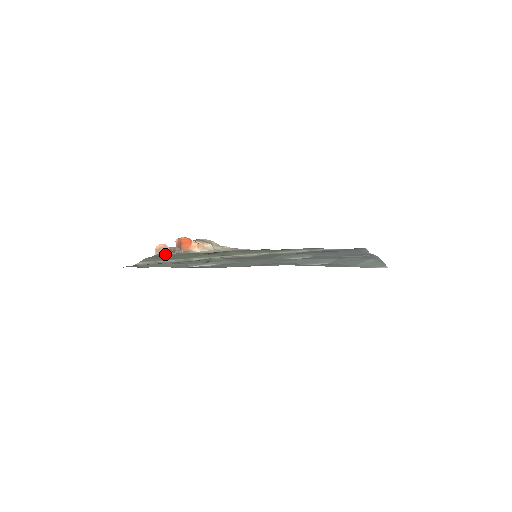
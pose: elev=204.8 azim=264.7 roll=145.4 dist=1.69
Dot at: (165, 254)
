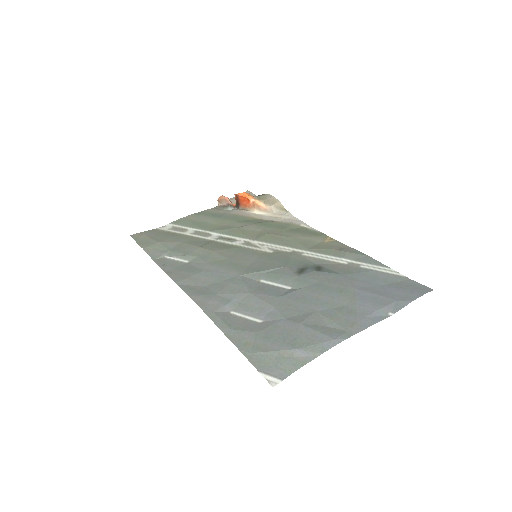
Dot at: (224, 208)
